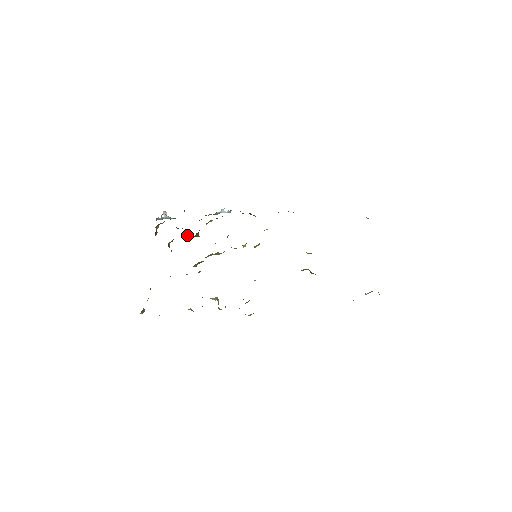
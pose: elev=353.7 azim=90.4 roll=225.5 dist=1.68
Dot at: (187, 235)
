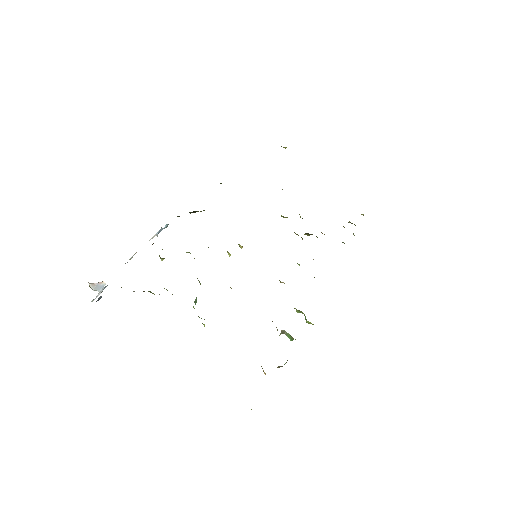
Dot at: occluded
